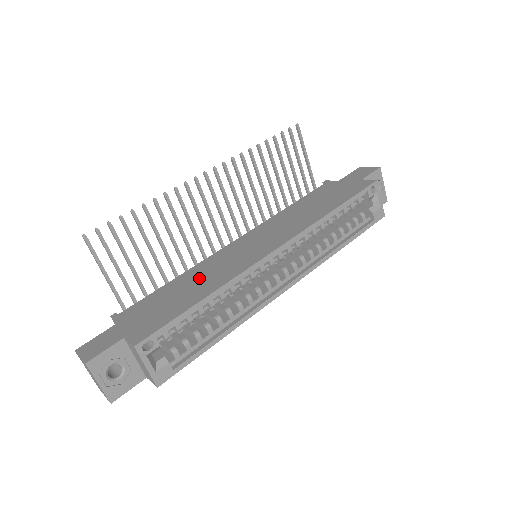
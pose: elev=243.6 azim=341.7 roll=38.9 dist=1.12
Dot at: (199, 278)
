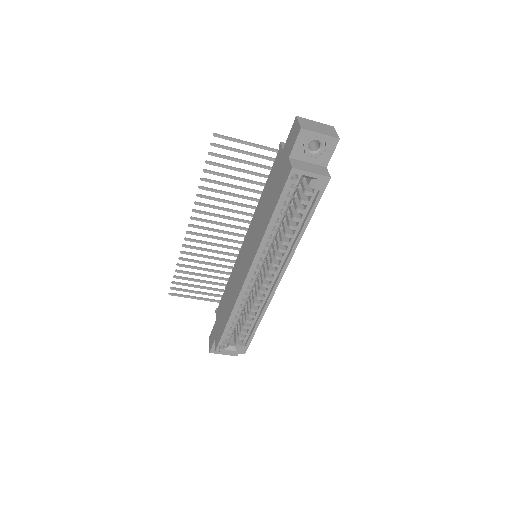
Dot at: (230, 291)
